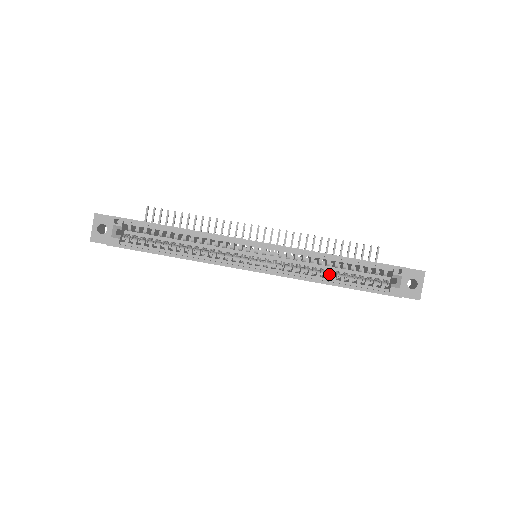
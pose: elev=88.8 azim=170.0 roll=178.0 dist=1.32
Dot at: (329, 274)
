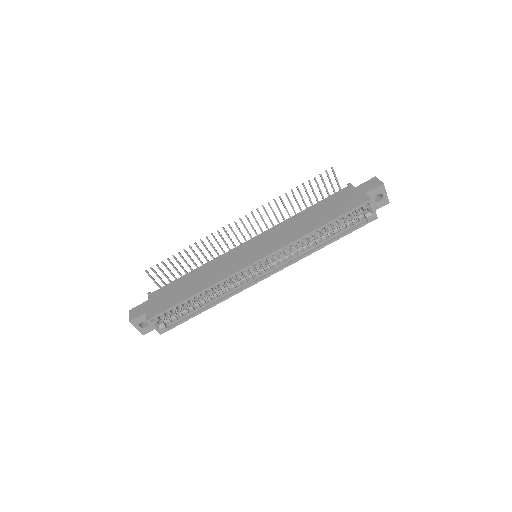
Dot at: (318, 239)
